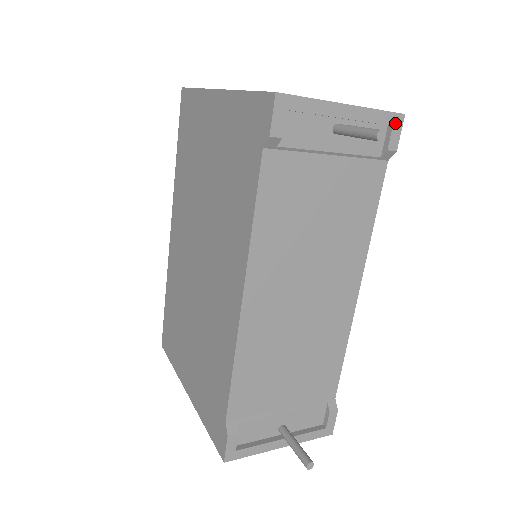
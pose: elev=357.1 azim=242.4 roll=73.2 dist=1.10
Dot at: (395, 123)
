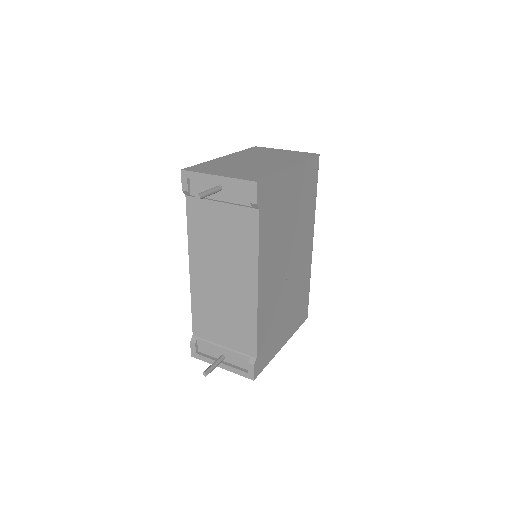
Dot at: (251, 187)
